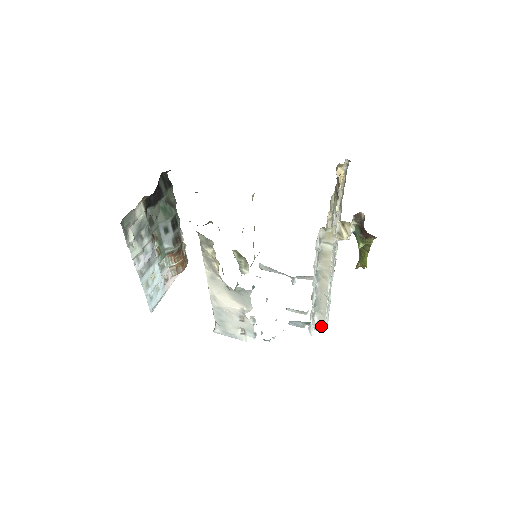
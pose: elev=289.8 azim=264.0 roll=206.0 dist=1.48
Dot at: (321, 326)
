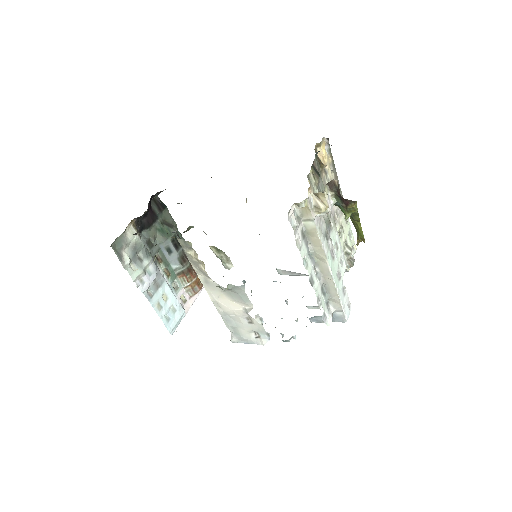
Dot at: (341, 316)
